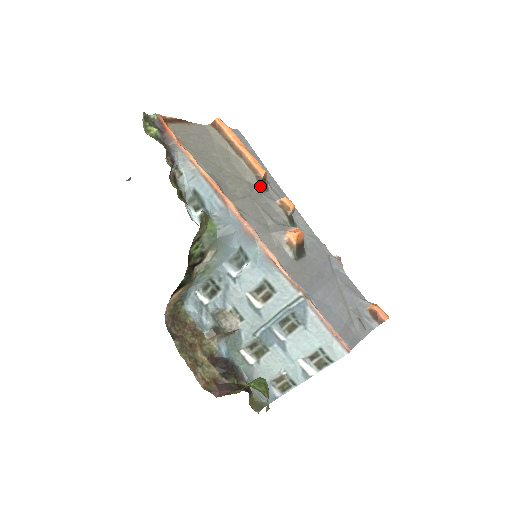
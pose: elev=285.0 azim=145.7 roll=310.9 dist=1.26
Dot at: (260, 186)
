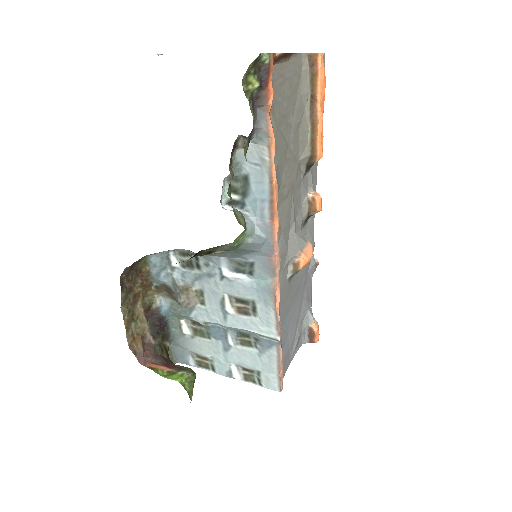
Dot at: (306, 168)
